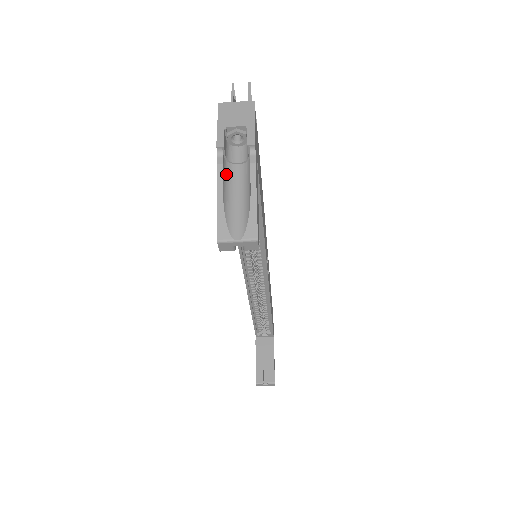
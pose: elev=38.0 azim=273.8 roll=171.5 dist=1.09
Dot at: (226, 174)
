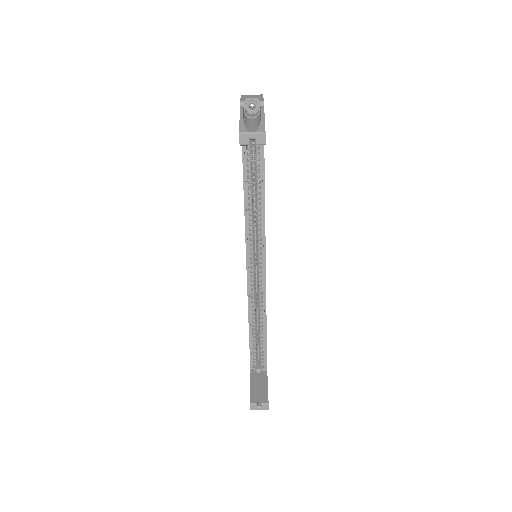
Dot at: (245, 117)
